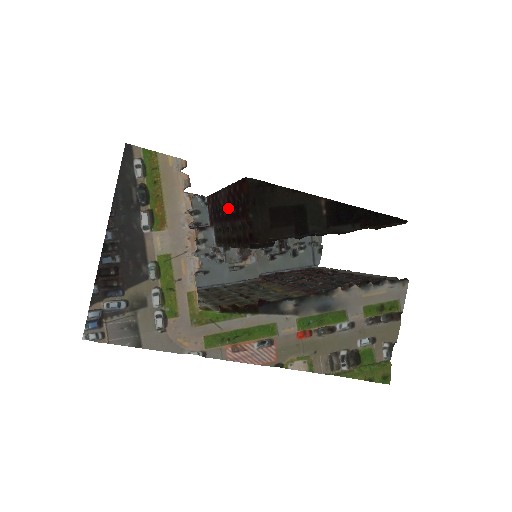
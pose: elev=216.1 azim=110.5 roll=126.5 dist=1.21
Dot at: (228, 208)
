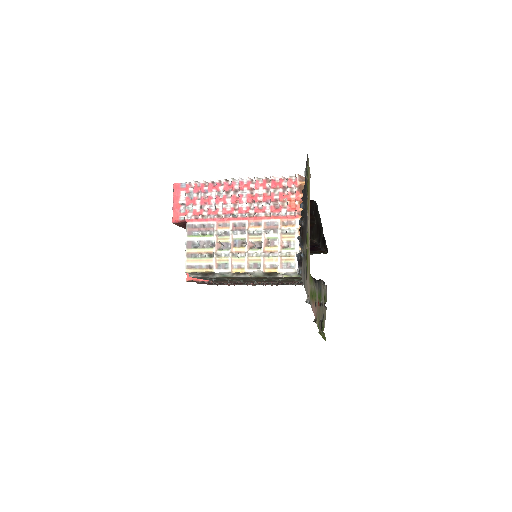
Dot at: occluded
